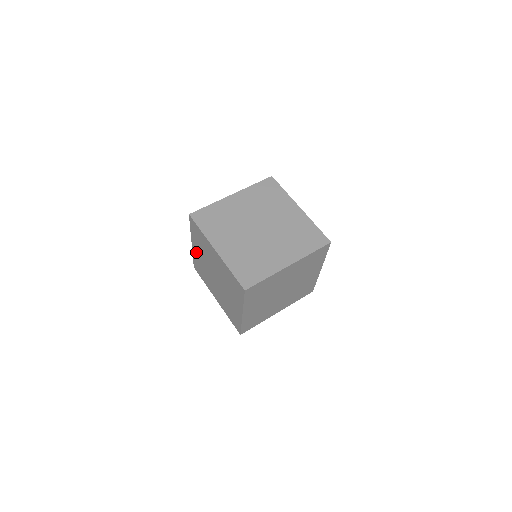
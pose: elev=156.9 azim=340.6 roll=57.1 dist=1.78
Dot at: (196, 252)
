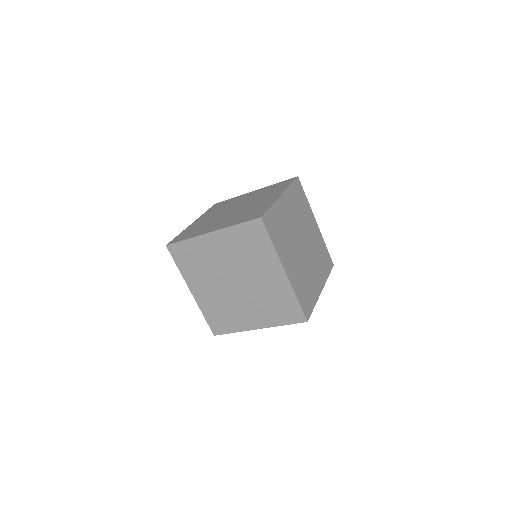
Dot at: (210, 244)
